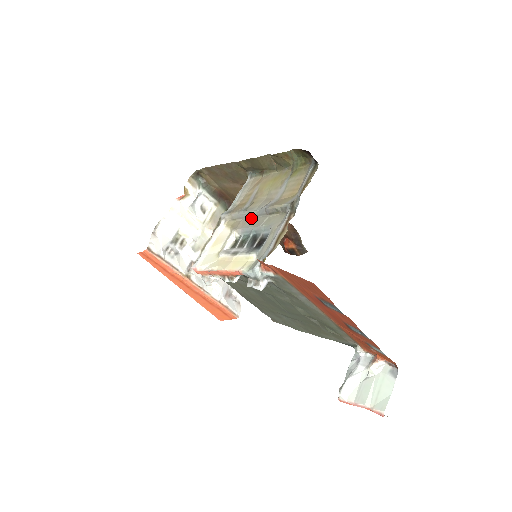
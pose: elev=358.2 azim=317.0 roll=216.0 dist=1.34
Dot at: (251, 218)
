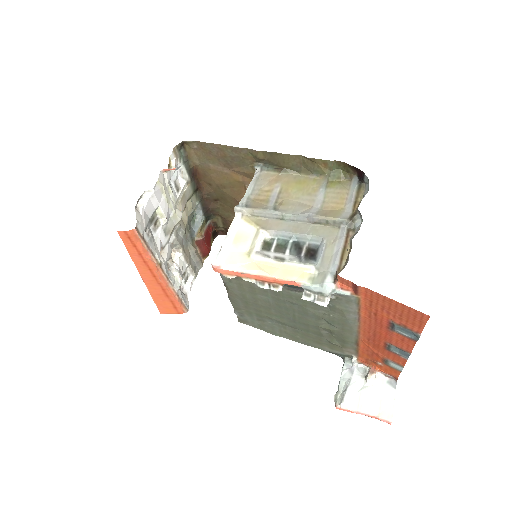
Dot at: (285, 221)
